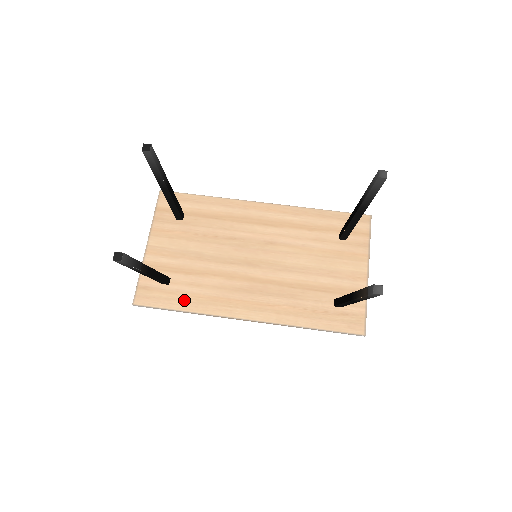
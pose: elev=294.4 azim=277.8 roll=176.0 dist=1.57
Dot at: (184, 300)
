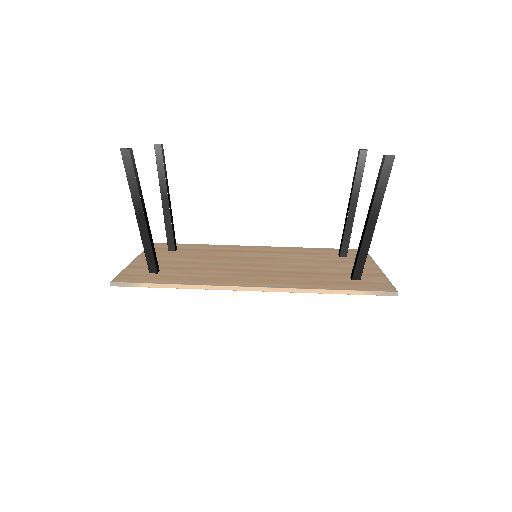
Dot at: (175, 279)
